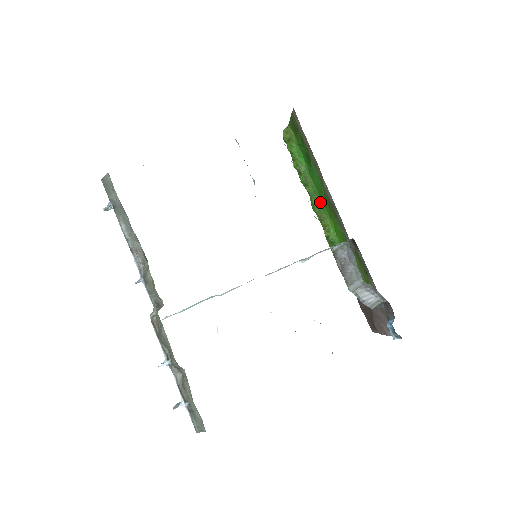
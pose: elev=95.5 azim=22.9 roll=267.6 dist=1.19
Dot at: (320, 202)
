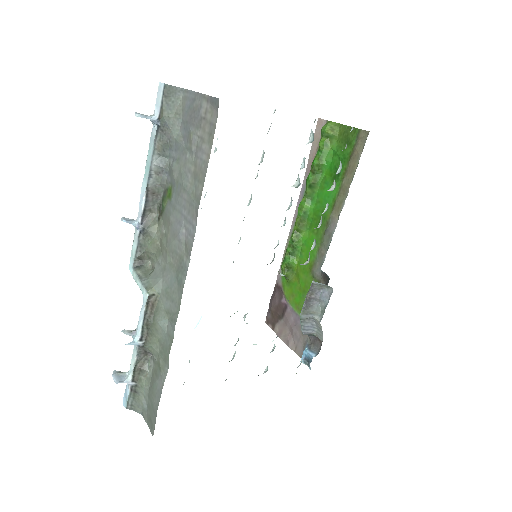
Dot at: (311, 211)
